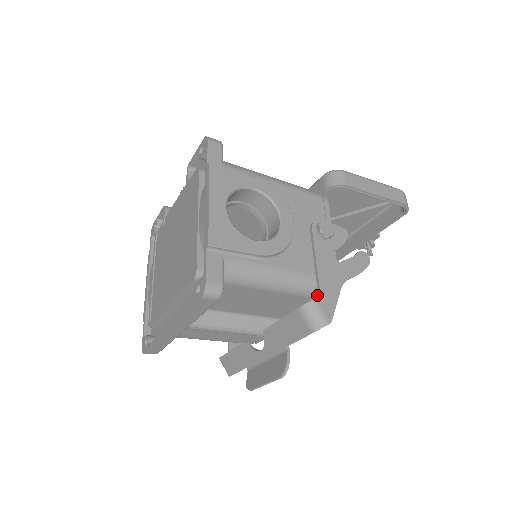
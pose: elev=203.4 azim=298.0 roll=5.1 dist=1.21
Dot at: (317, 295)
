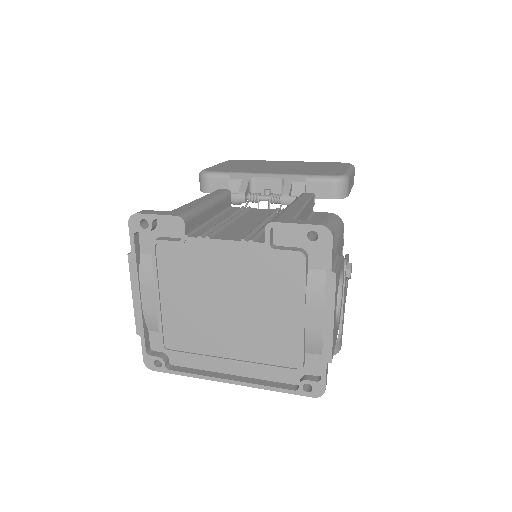
Dot at: occluded
